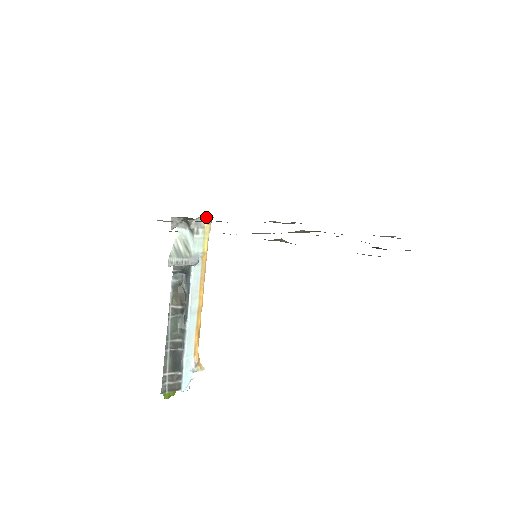
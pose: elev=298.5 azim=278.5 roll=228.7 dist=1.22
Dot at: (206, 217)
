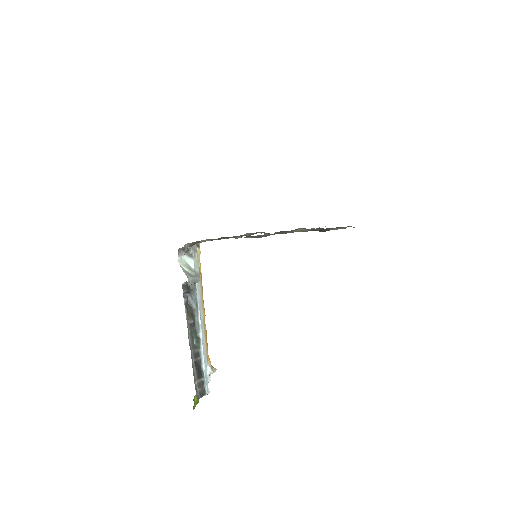
Dot at: (197, 243)
